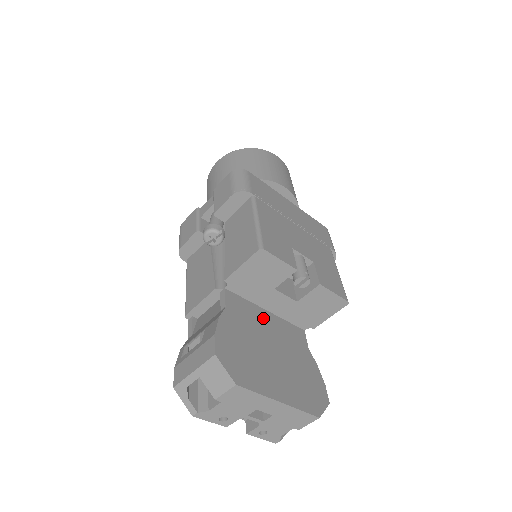
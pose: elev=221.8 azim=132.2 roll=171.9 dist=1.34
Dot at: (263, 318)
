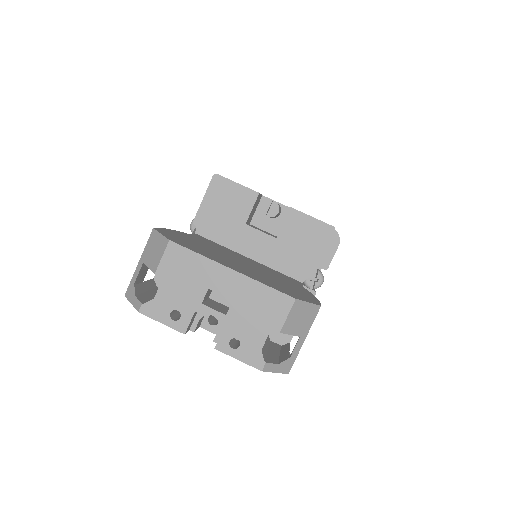
Dot at: (239, 256)
